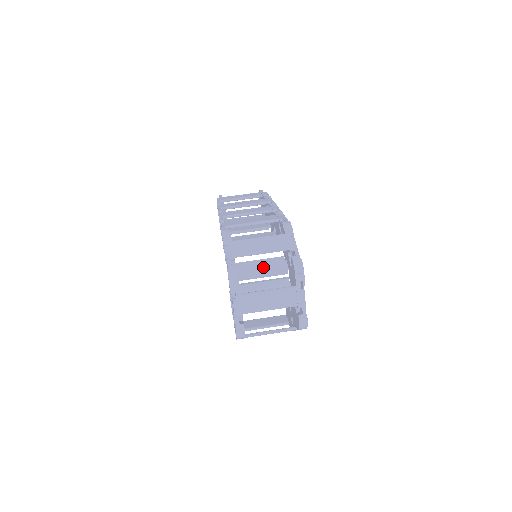
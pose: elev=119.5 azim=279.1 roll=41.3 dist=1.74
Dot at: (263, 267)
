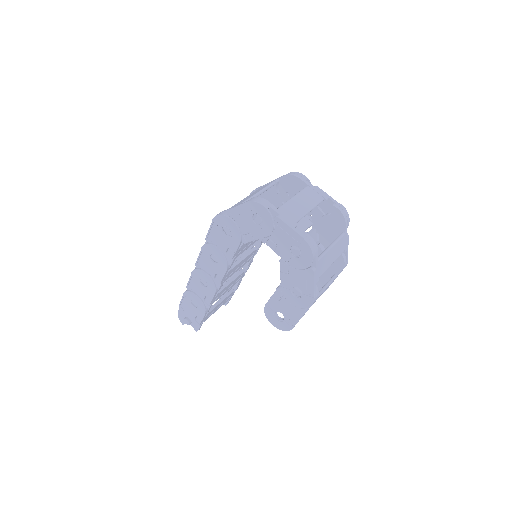
Dot at: occluded
